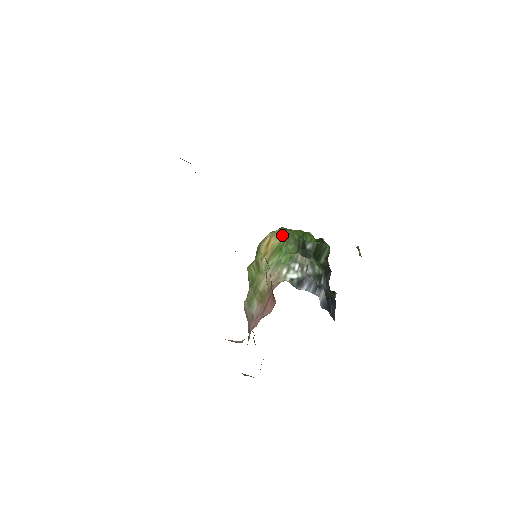
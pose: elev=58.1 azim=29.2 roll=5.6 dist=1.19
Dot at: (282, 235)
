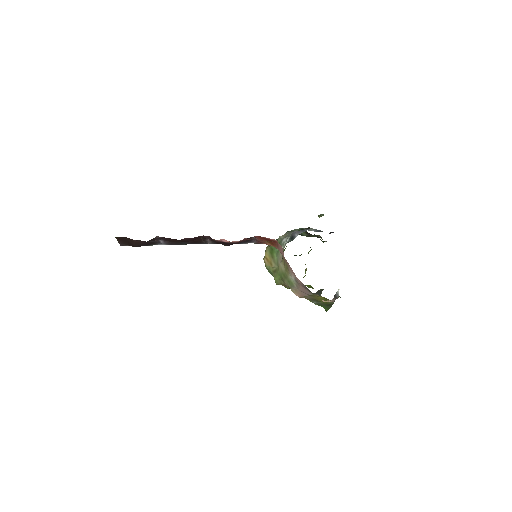
Dot at: (267, 248)
